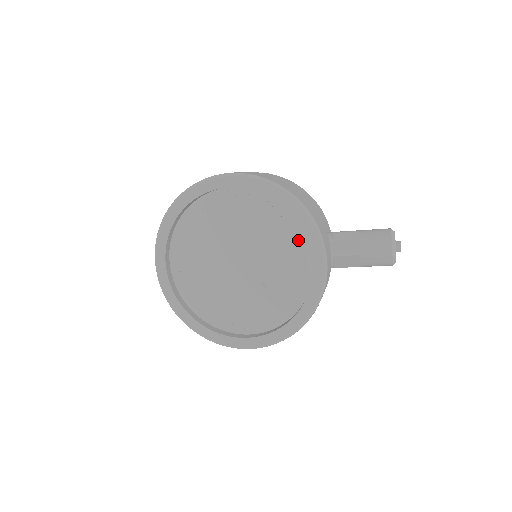
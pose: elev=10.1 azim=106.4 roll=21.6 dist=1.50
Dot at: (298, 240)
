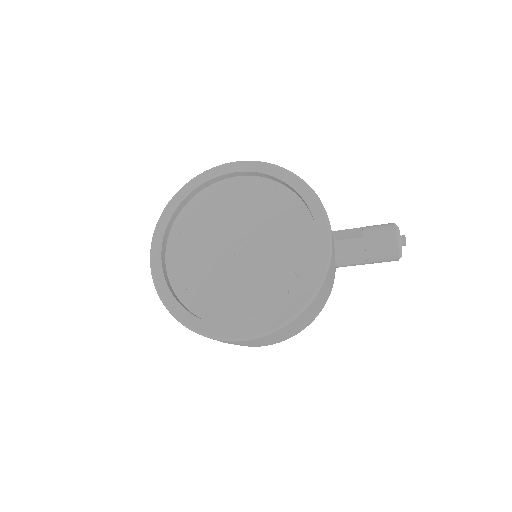
Dot at: (301, 220)
